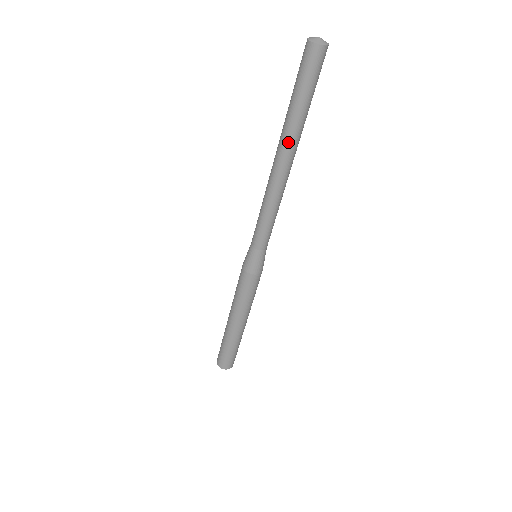
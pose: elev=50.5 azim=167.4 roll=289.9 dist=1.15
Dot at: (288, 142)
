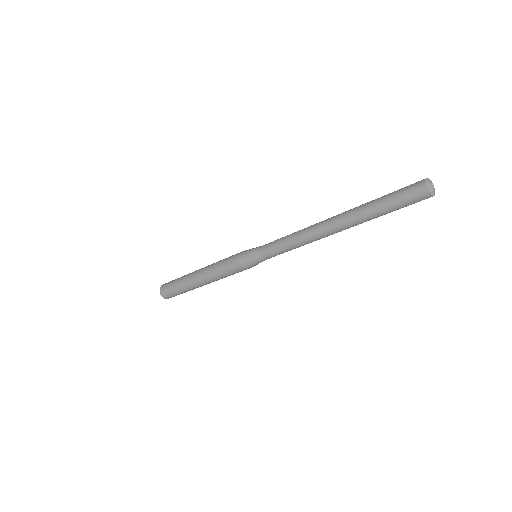
Dot at: (348, 218)
